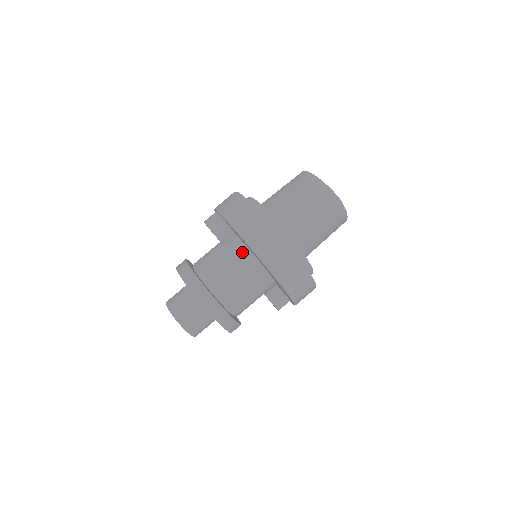
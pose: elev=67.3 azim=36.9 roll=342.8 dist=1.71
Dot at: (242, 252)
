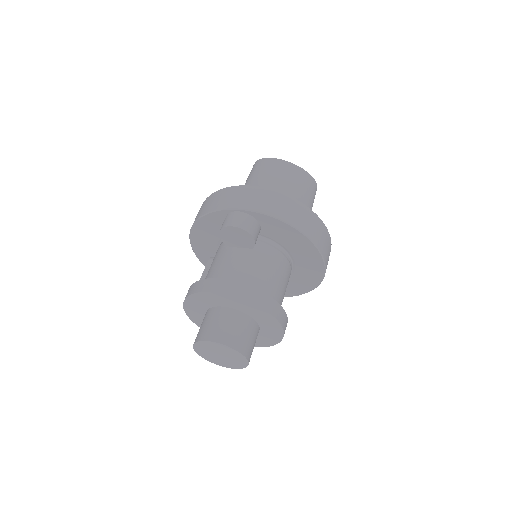
Dot at: (278, 252)
